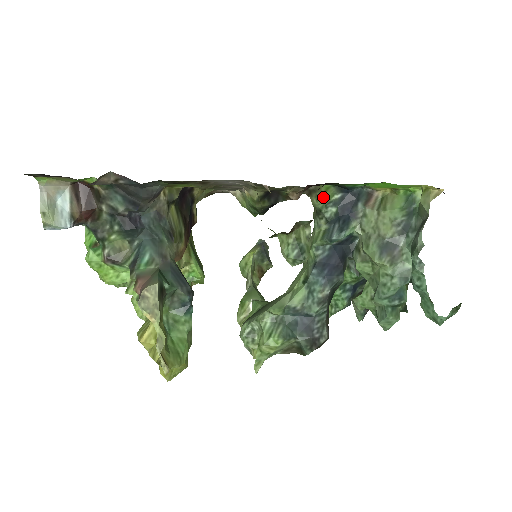
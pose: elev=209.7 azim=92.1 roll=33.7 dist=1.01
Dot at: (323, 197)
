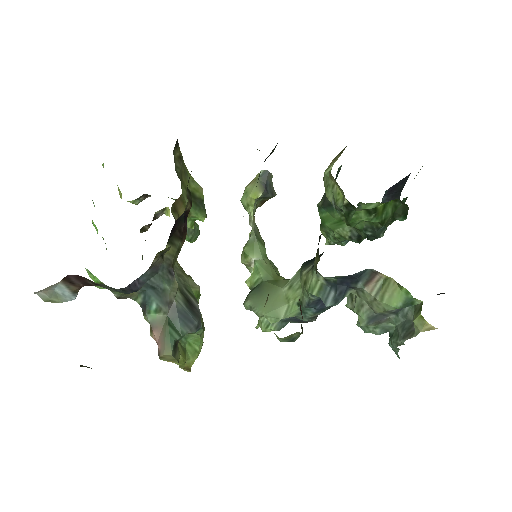
Dot at: occluded
